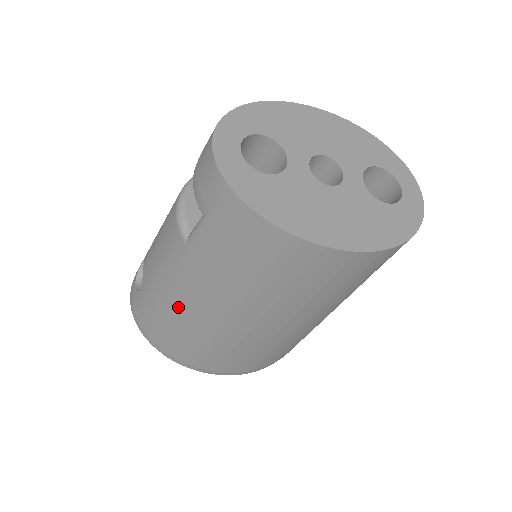
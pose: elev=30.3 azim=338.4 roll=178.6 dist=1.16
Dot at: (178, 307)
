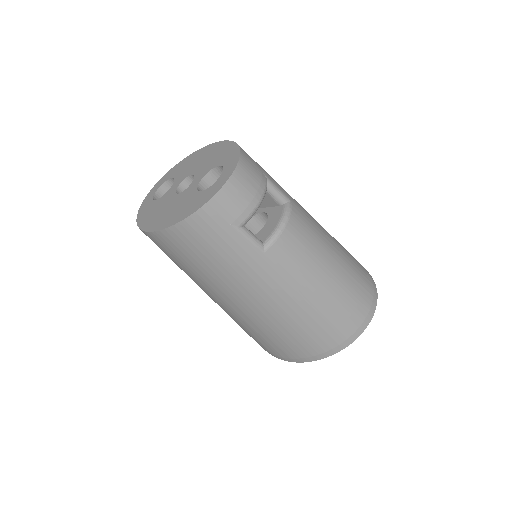
Dot at: occluded
